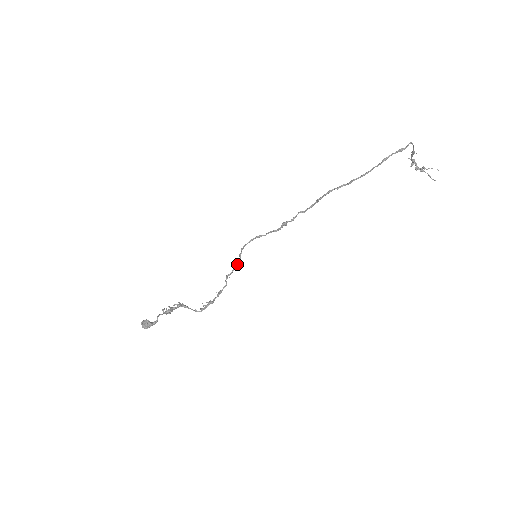
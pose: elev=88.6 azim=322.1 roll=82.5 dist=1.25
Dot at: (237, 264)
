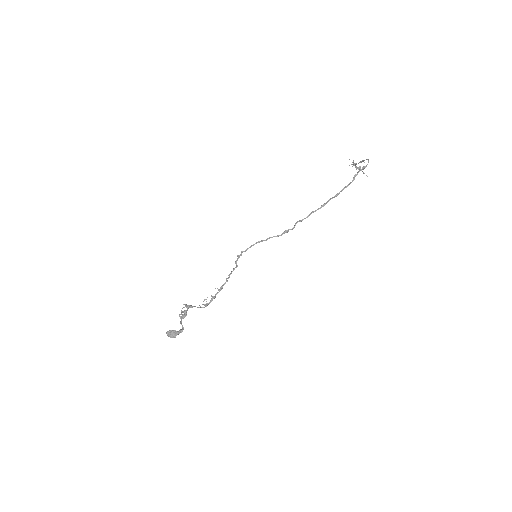
Dot at: occluded
